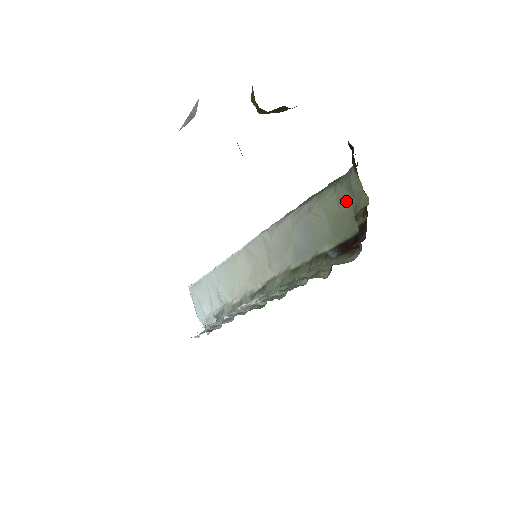
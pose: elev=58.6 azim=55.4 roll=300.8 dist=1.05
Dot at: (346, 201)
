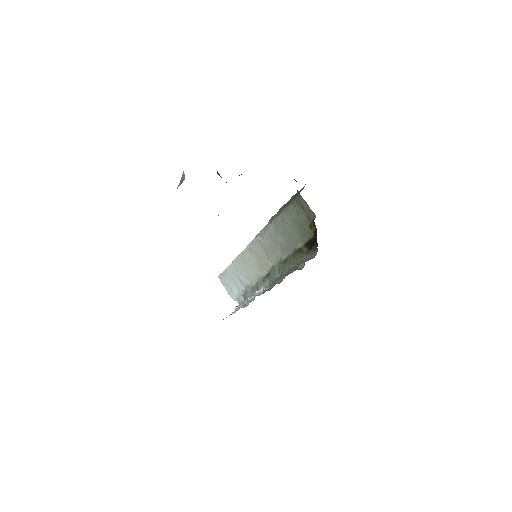
Dot at: (302, 214)
